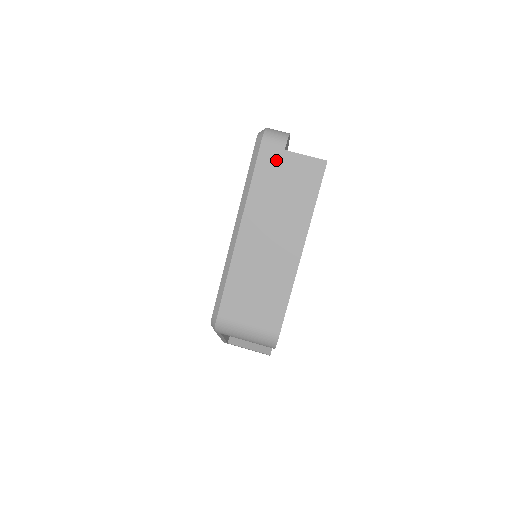
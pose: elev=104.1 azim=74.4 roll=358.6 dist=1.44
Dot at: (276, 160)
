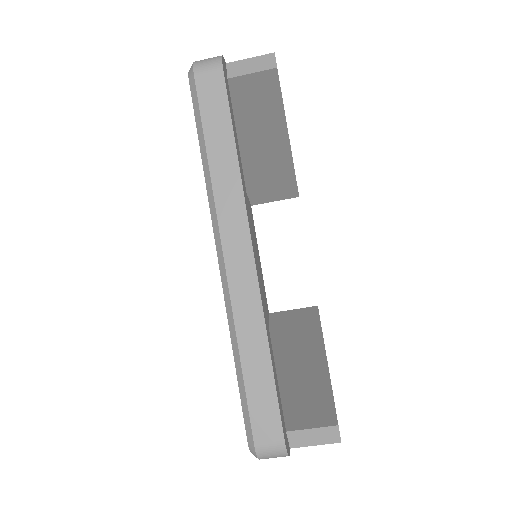
Dot at: occluded
